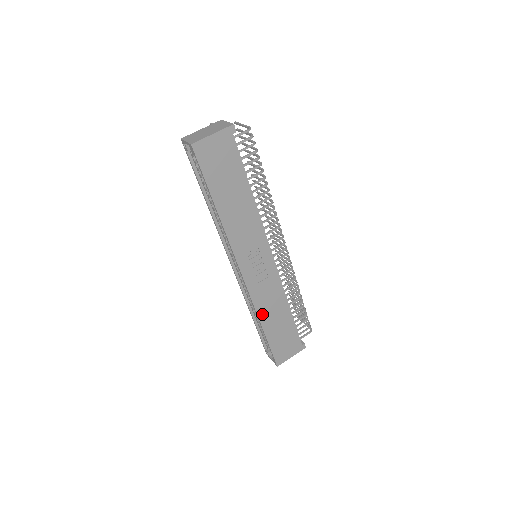
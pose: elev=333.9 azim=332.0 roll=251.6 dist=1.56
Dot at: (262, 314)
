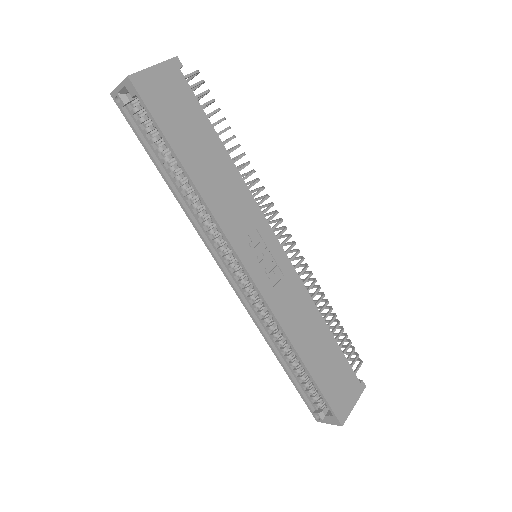
Dot at: (294, 337)
